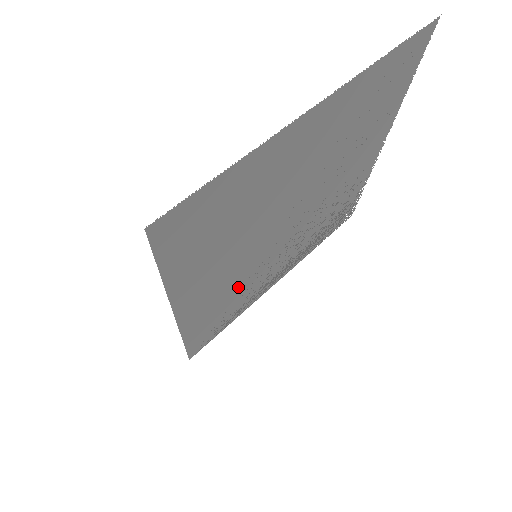
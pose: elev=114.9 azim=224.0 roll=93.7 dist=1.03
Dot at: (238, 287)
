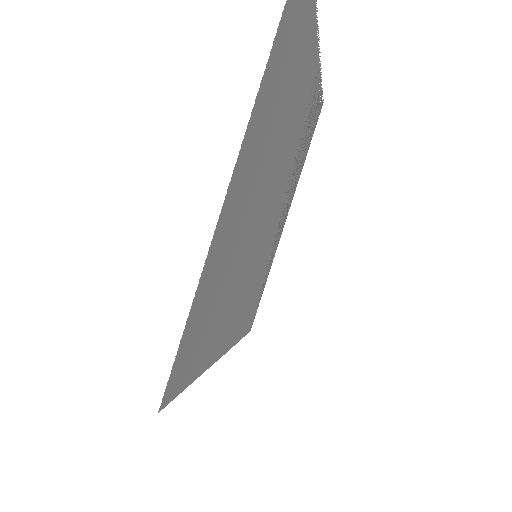
Dot at: (256, 277)
